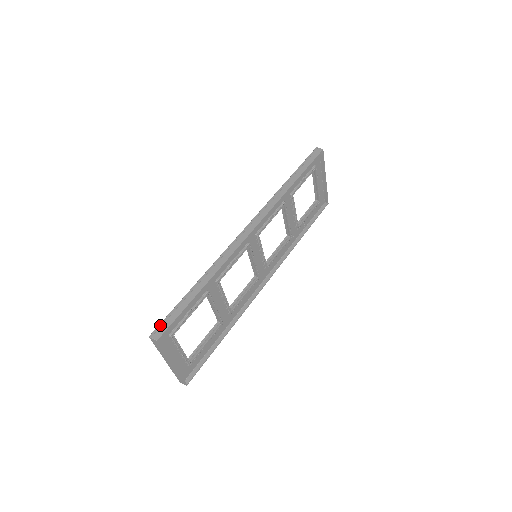
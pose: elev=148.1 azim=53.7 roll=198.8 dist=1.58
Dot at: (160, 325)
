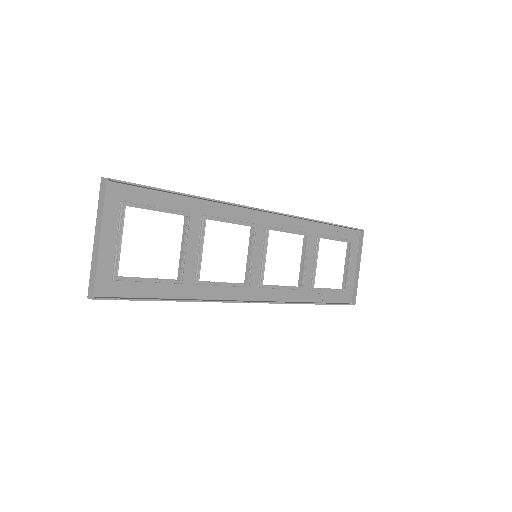
Dot at: occluded
